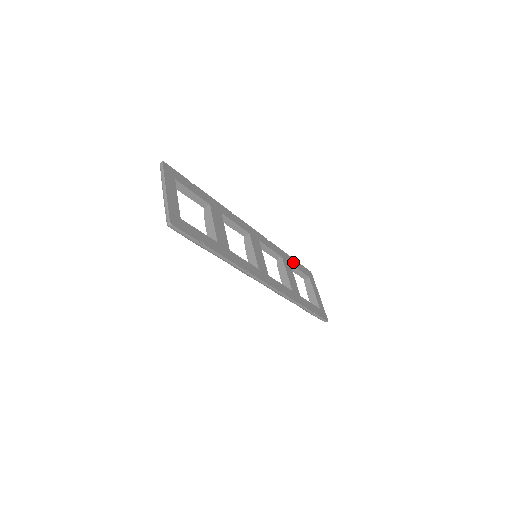
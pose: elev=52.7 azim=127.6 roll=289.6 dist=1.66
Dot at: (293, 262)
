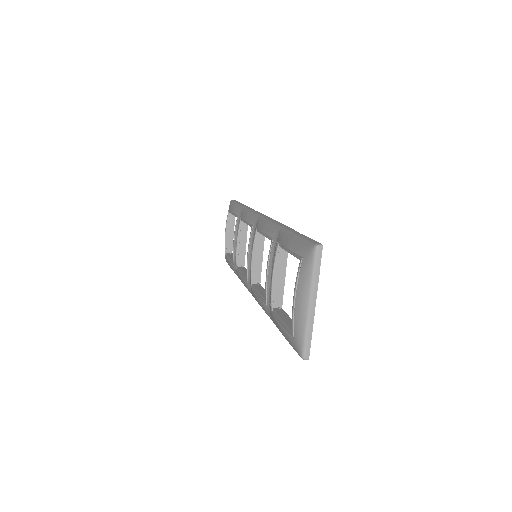
Dot at: occluded
